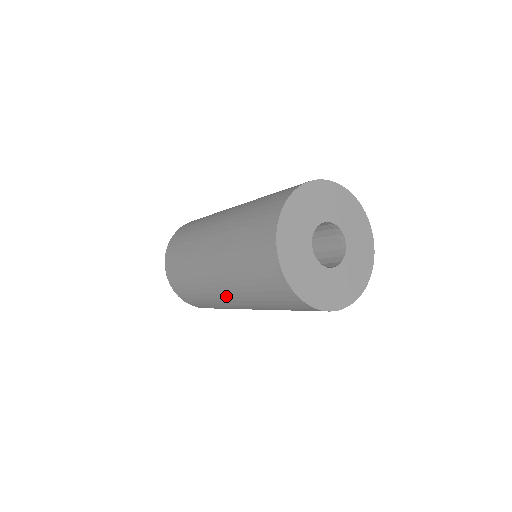
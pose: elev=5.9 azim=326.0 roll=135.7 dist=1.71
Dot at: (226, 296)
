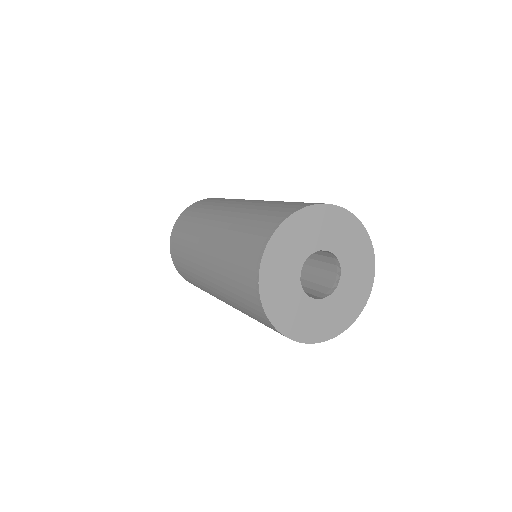
Dot at: (205, 251)
